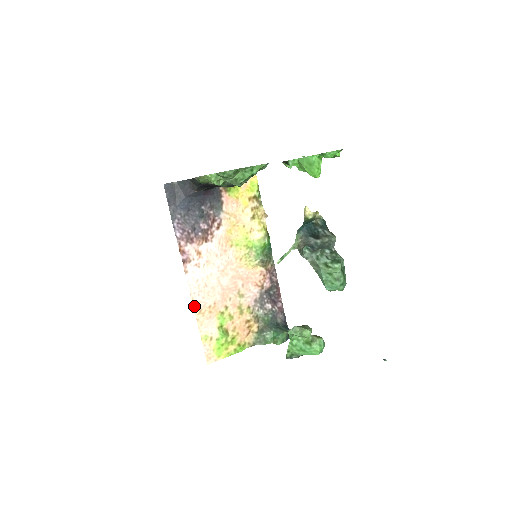
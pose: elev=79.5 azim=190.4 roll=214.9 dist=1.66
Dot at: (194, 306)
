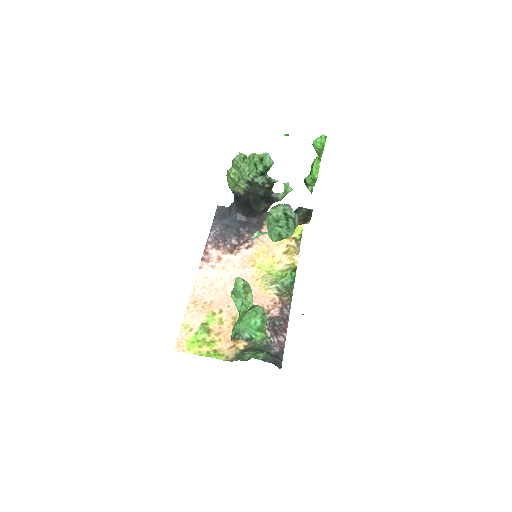
Dot at: (192, 296)
